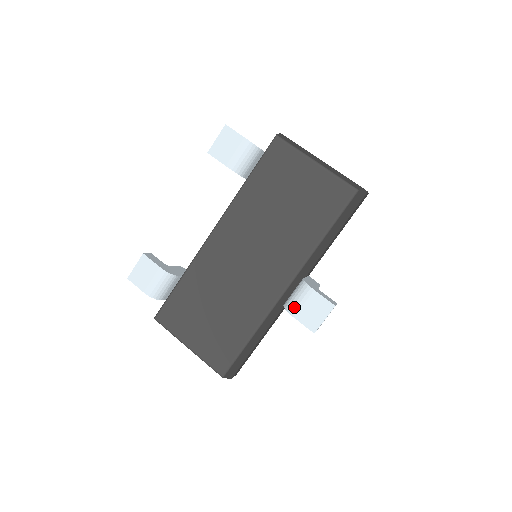
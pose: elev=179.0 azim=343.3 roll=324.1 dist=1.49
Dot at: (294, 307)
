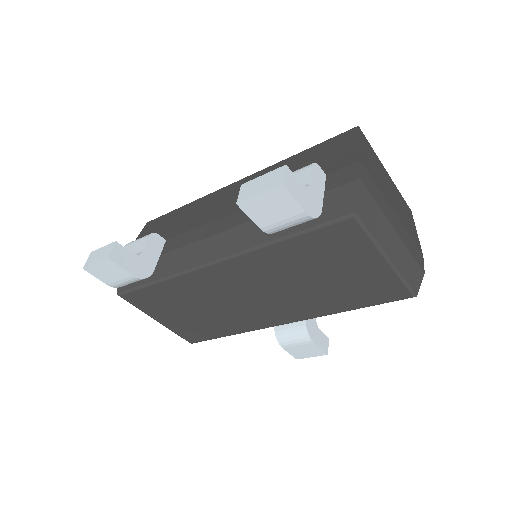
Dot at: (286, 343)
